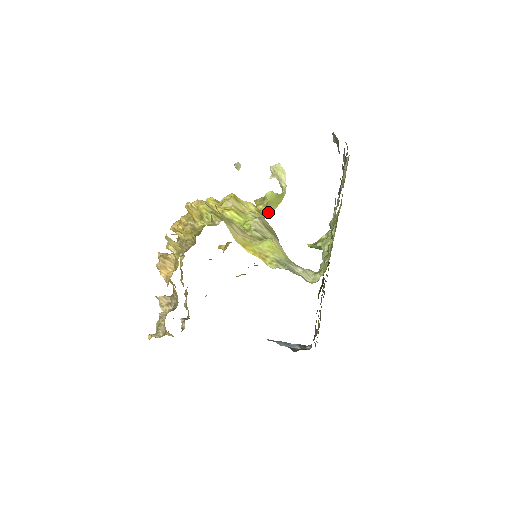
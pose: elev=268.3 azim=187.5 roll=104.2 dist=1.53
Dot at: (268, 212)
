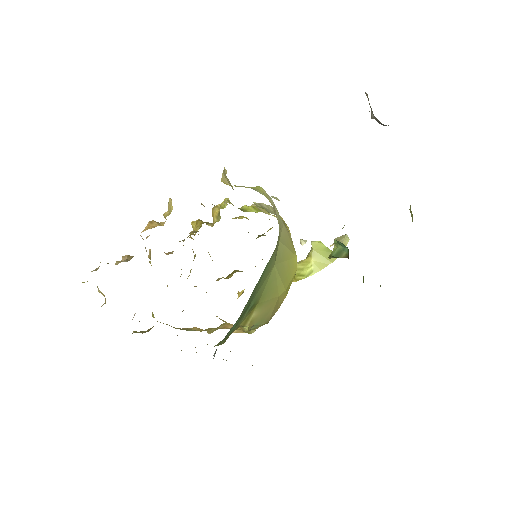
Dot at: (312, 269)
